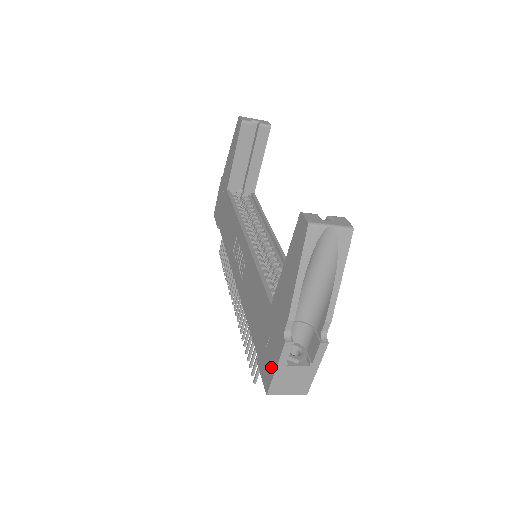
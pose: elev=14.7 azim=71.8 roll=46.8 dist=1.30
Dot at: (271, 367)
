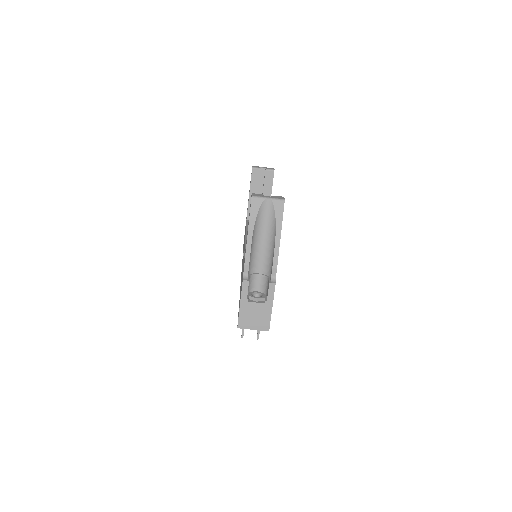
Dot at: (239, 306)
